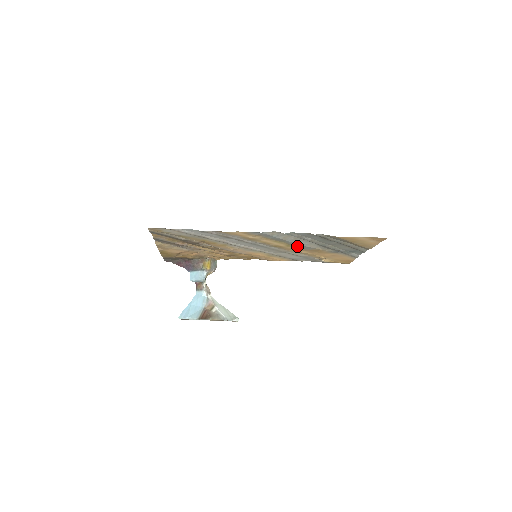
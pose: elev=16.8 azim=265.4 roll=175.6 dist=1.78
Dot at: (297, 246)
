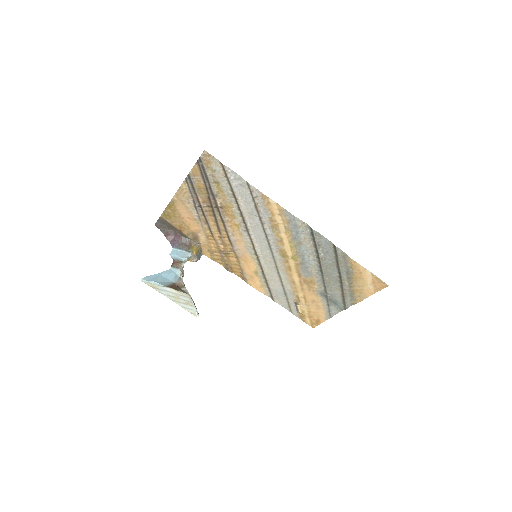
Dot at: (301, 263)
